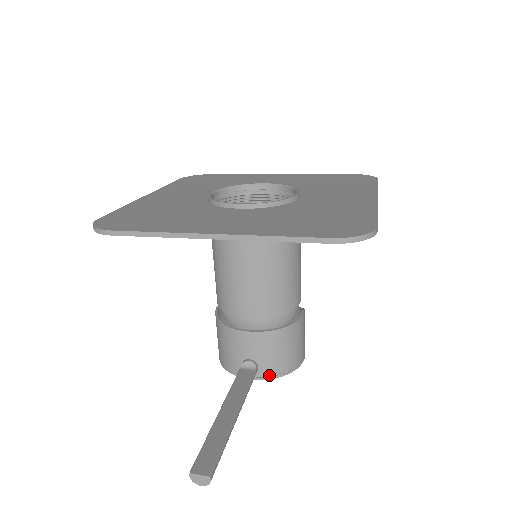
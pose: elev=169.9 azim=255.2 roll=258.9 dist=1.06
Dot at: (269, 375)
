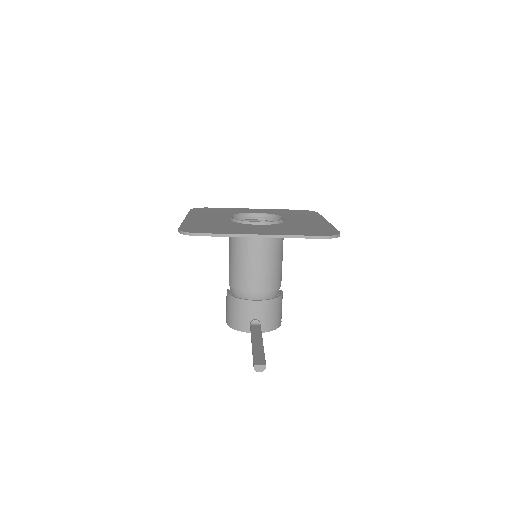
Dot at: (266, 329)
